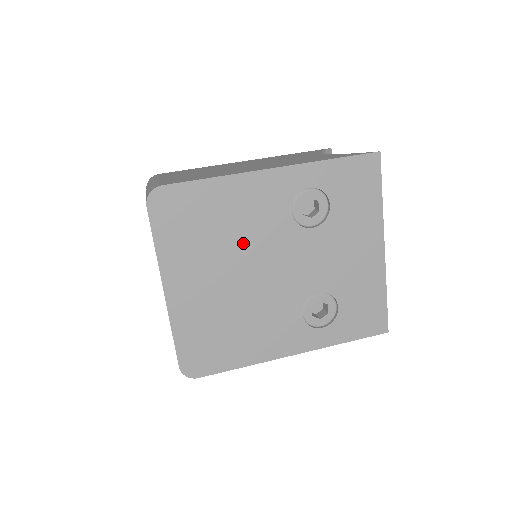
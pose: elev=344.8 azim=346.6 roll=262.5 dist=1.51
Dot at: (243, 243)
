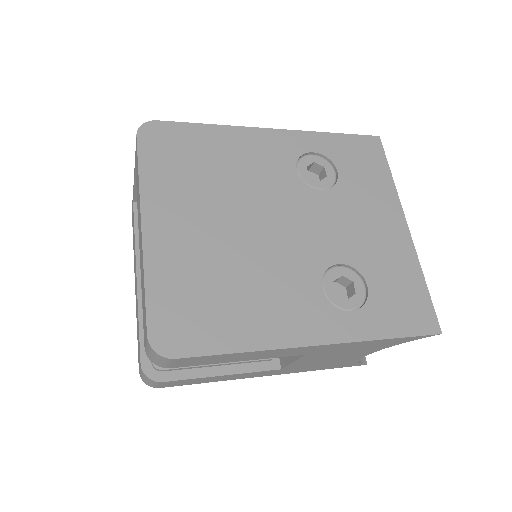
Dot at: (243, 190)
